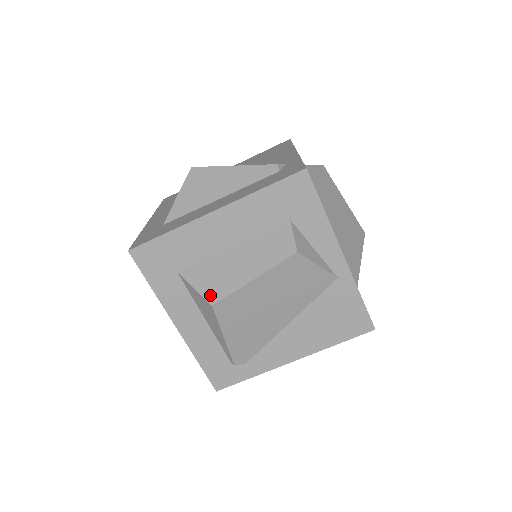
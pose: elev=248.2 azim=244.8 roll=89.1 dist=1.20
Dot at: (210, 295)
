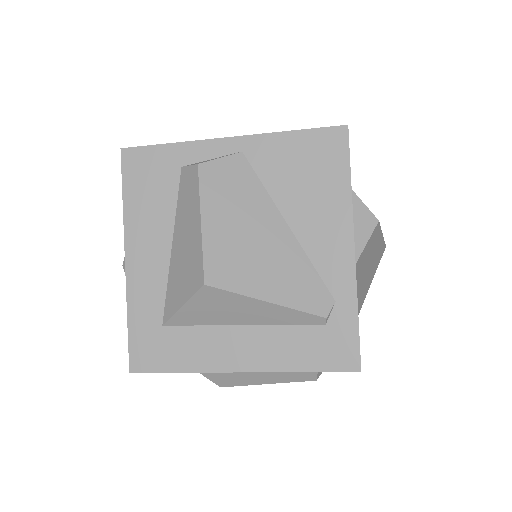
Dot at: (219, 382)
